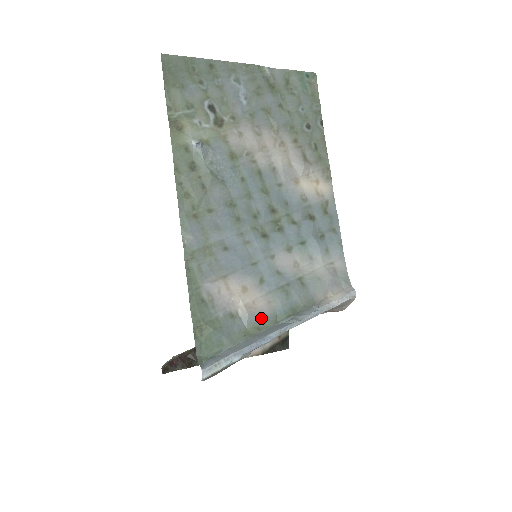
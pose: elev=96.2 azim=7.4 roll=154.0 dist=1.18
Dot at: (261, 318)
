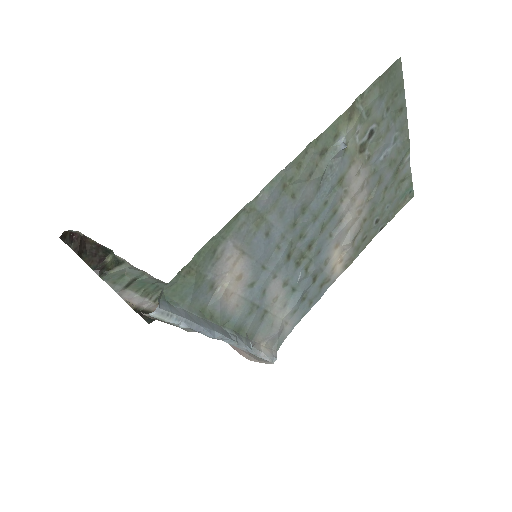
Dot at: (222, 311)
